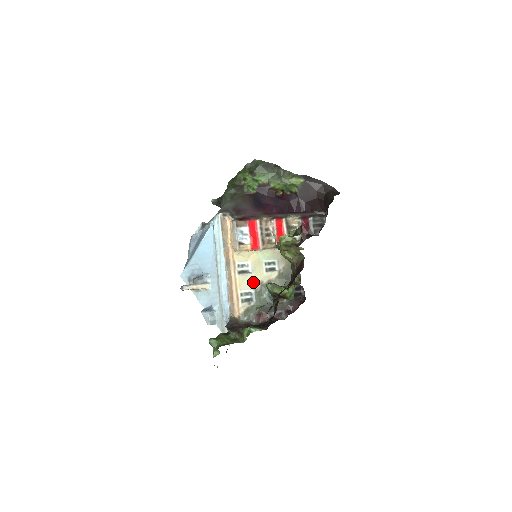
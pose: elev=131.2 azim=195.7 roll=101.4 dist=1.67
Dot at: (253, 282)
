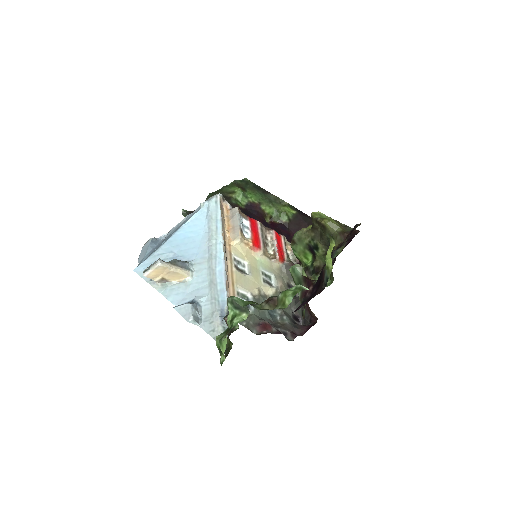
Dot at: (251, 285)
